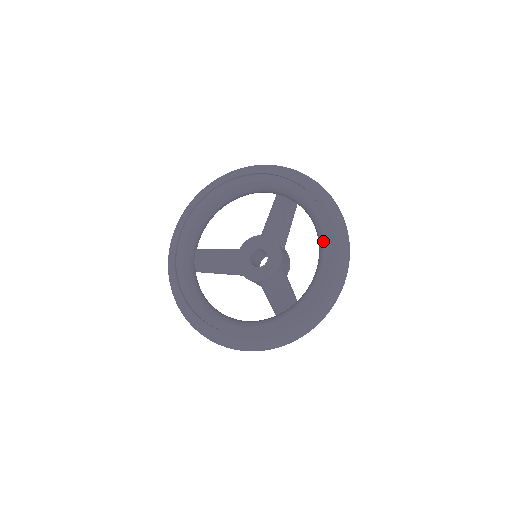
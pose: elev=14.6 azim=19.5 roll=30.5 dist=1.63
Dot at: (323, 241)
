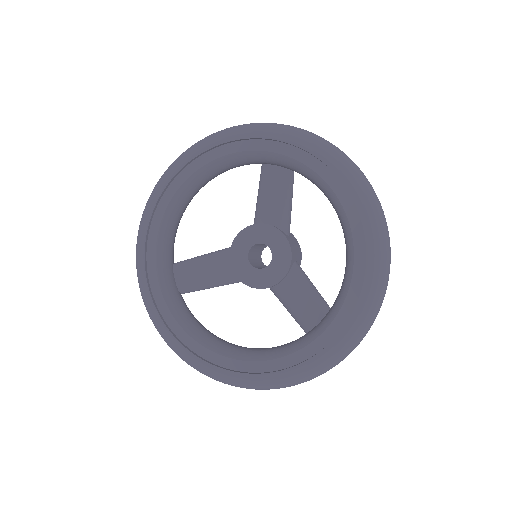
Dot at: (348, 220)
